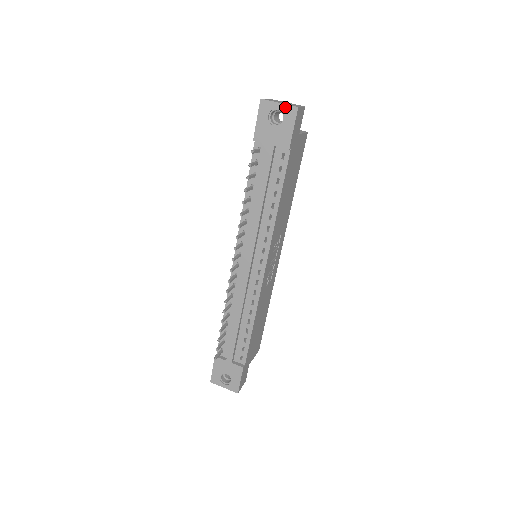
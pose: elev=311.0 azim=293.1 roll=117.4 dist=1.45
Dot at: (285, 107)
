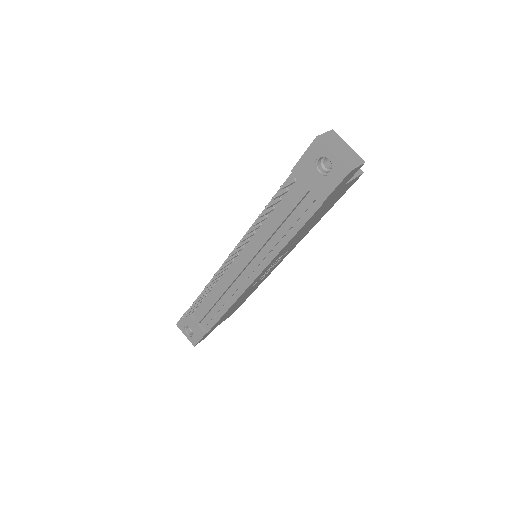
Dot at: (337, 162)
